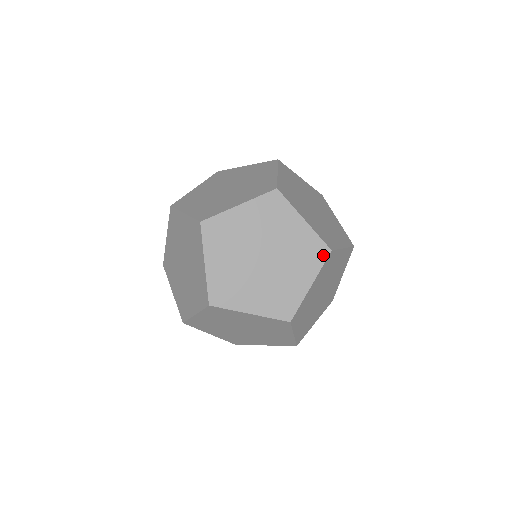
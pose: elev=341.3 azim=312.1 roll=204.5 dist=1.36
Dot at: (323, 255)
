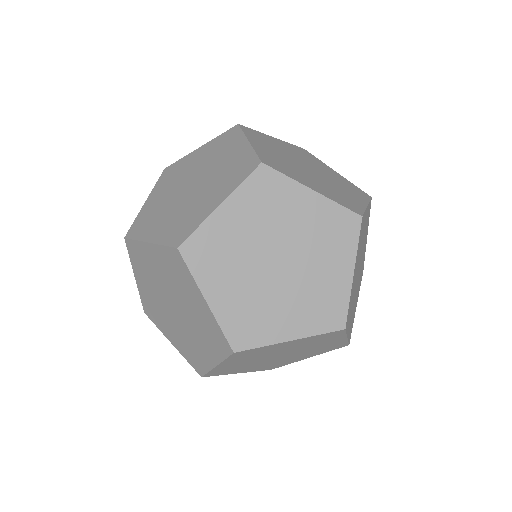
Dot at: (354, 227)
